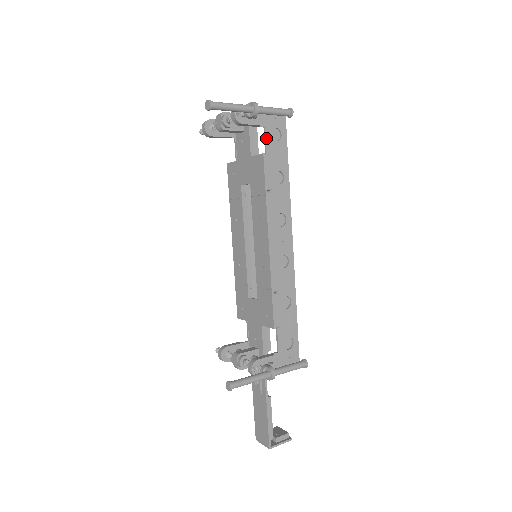
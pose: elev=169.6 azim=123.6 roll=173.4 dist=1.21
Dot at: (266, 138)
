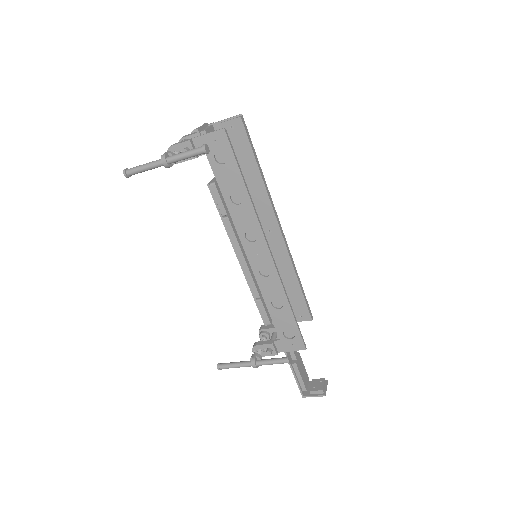
Dot at: (211, 165)
